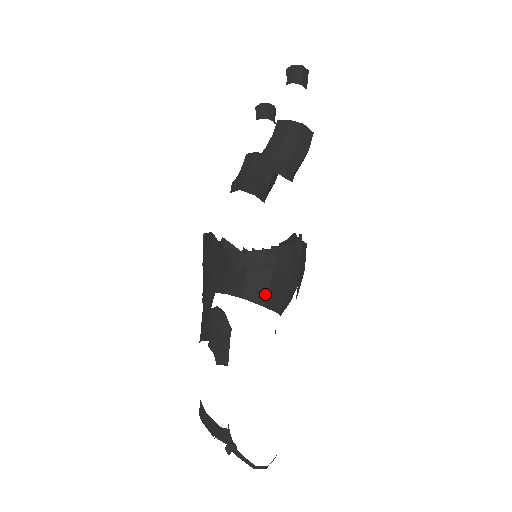
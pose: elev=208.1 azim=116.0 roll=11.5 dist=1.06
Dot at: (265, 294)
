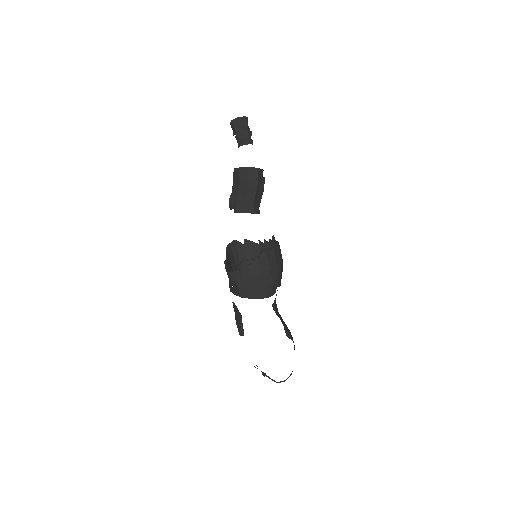
Dot at: (252, 292)
